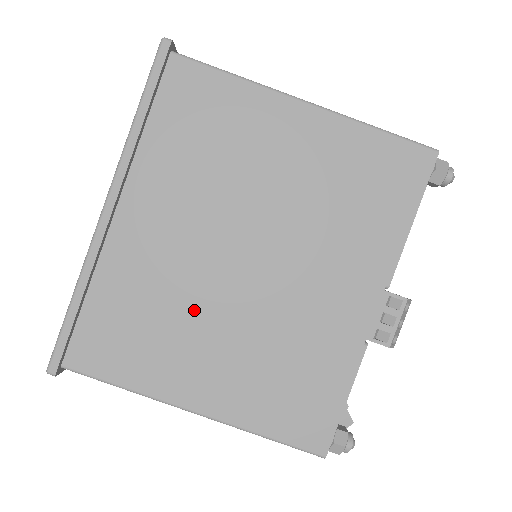
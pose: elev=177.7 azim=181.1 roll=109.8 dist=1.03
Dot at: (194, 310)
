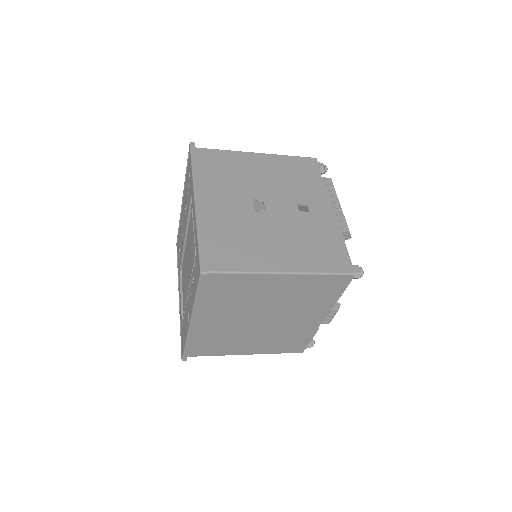
Dot at: (240, 336)
